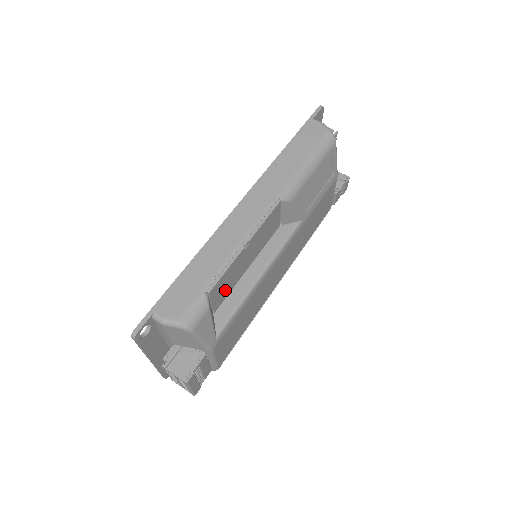
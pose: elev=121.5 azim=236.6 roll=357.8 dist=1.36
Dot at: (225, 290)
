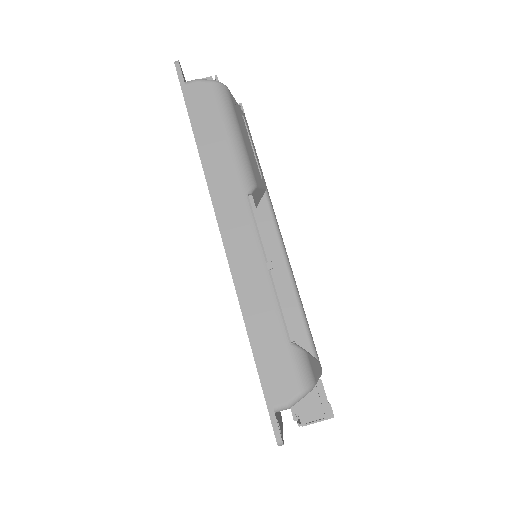
Dot at: occluded
